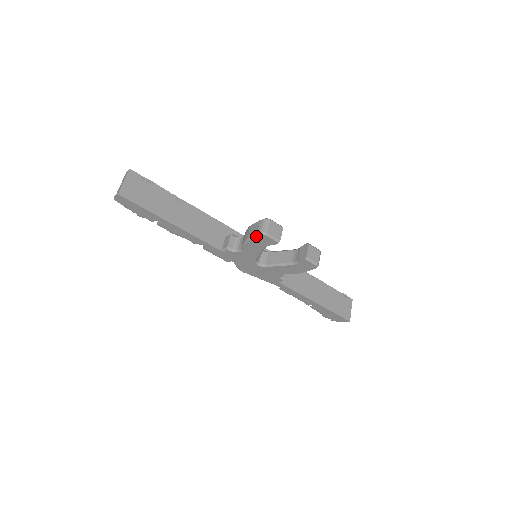
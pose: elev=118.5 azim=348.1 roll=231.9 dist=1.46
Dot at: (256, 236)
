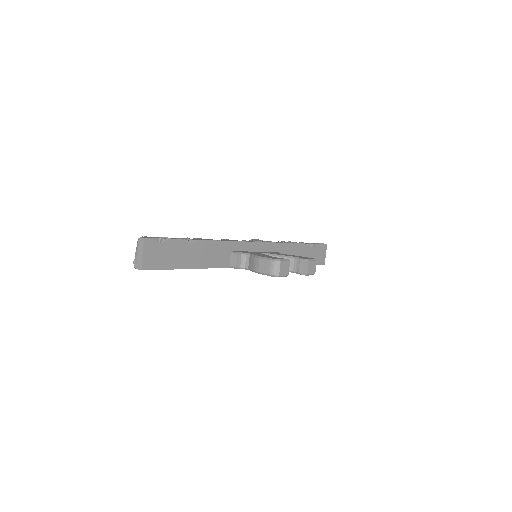
Dot at: occluded
